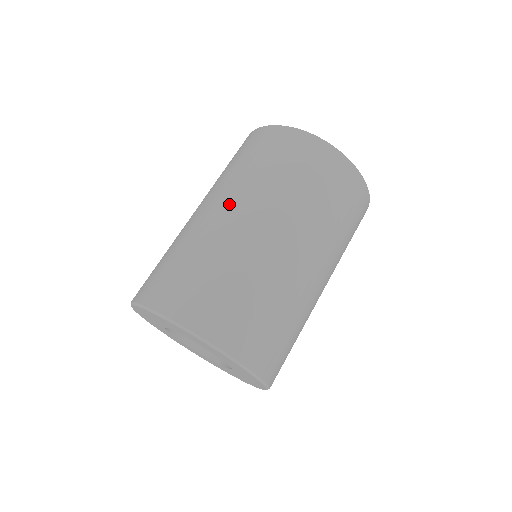
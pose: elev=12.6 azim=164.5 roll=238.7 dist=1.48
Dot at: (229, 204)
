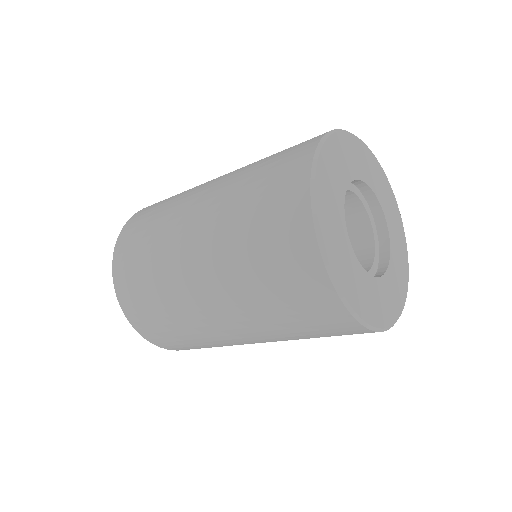
Dot at: (200, 218)
